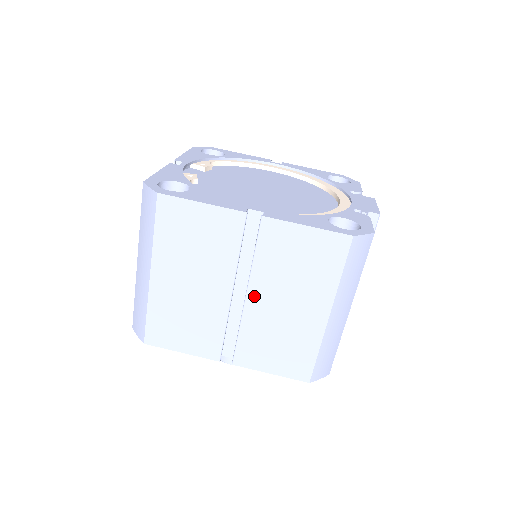
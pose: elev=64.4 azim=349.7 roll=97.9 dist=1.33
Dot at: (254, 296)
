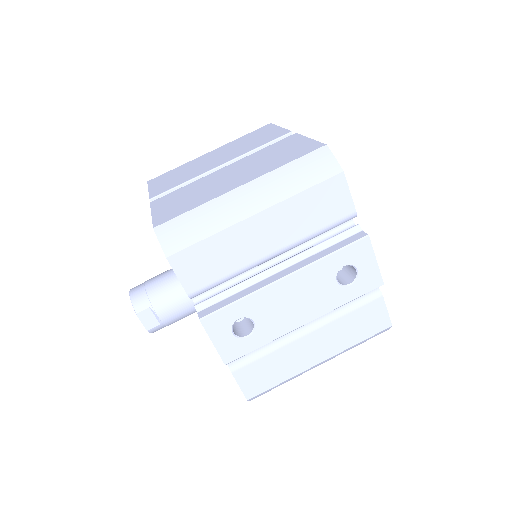
Dot at: (227, 168)
